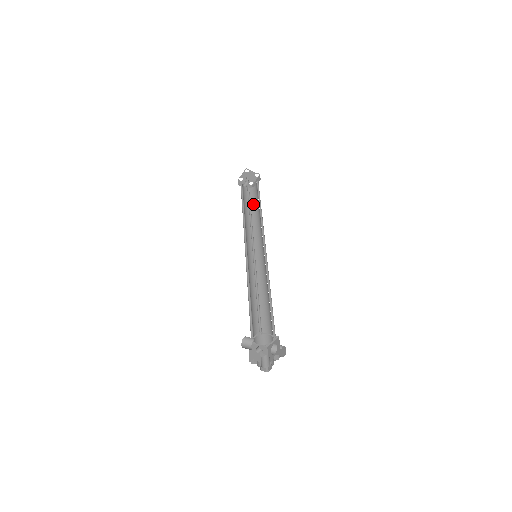
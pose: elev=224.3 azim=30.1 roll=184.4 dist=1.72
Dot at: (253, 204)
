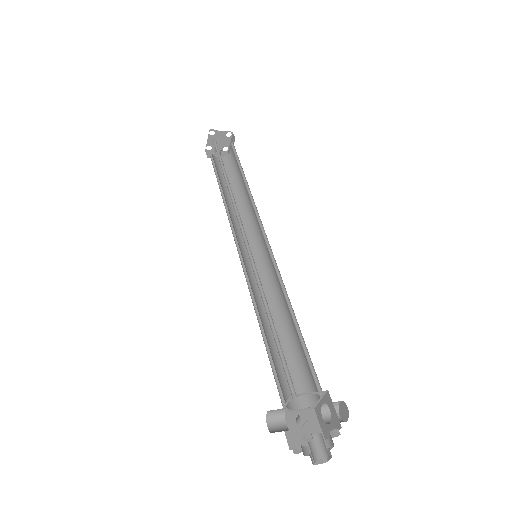
Dot at: (234, 177)
